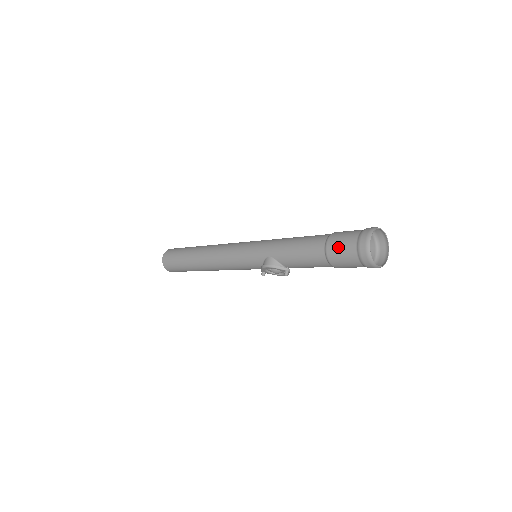
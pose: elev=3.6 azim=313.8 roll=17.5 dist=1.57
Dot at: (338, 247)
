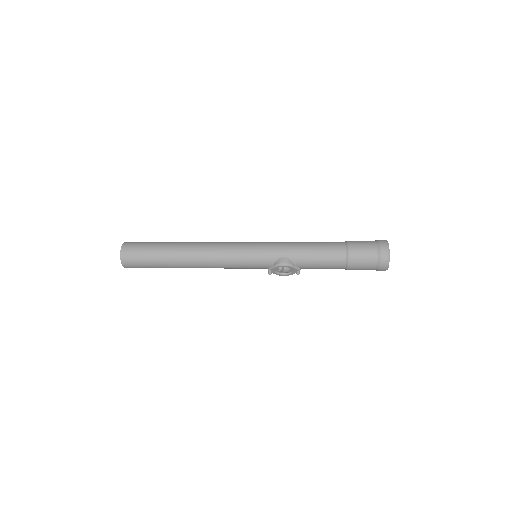
Dot at: (361, 252)
